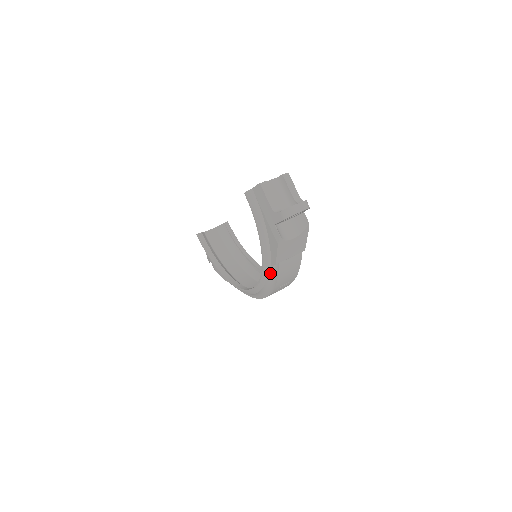
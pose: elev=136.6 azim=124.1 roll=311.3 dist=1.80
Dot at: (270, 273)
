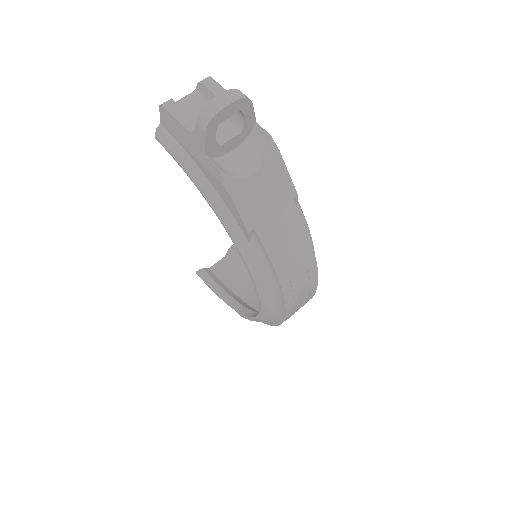
Dot at: (256, 257)
